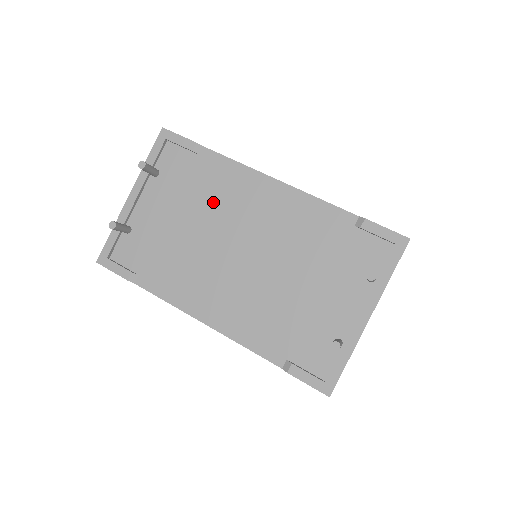
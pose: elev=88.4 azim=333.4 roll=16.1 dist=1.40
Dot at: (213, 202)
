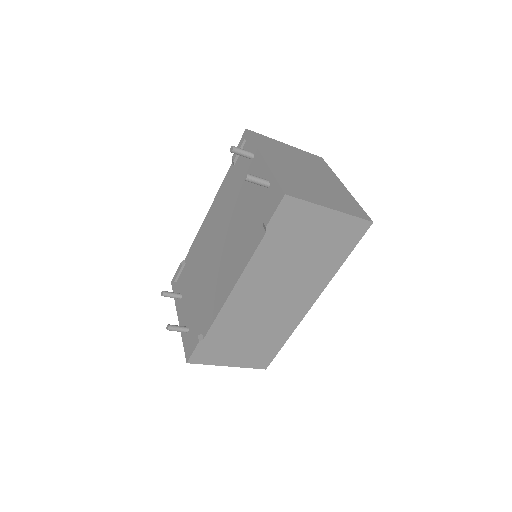
Dot at: (199, 261)
